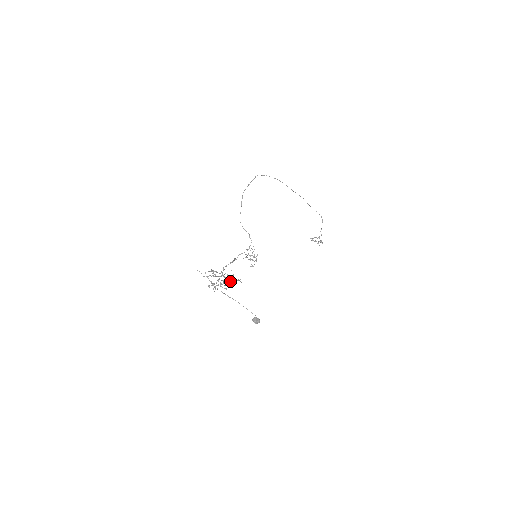
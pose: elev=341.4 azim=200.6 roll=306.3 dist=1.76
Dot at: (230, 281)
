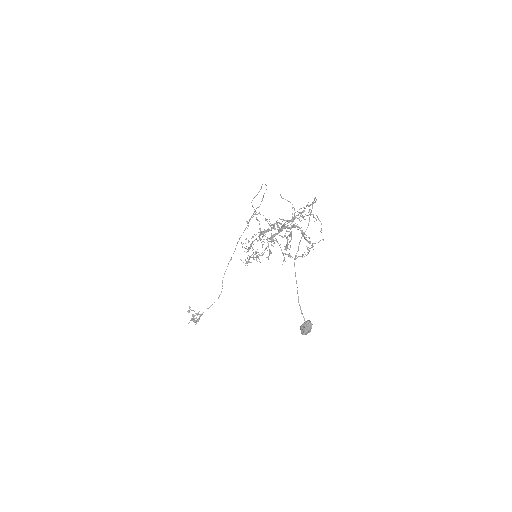
Dot at: (314, 243)
